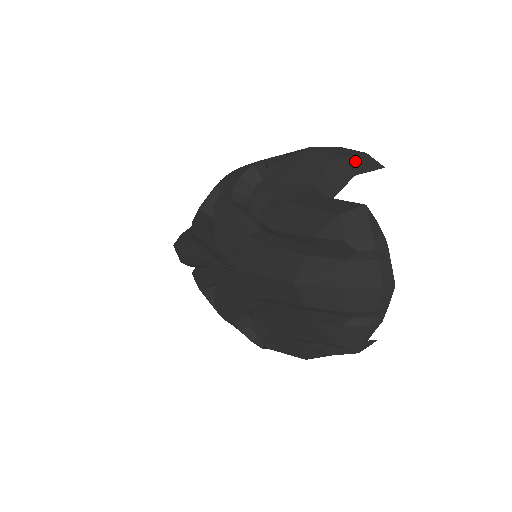
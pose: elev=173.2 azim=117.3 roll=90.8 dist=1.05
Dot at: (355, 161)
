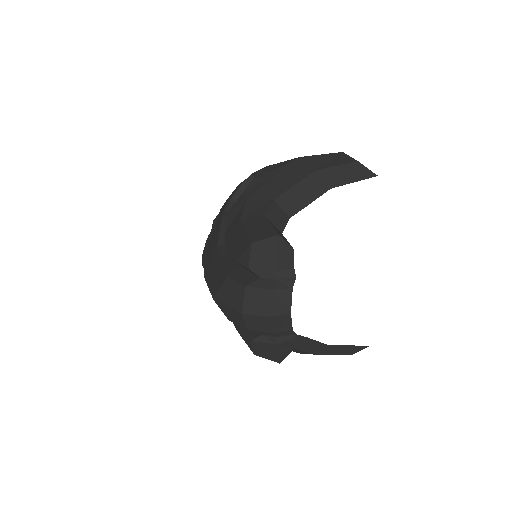
Dot at: (338, 172)
